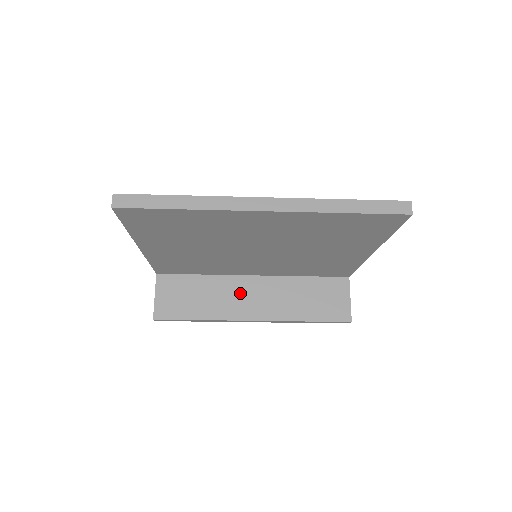
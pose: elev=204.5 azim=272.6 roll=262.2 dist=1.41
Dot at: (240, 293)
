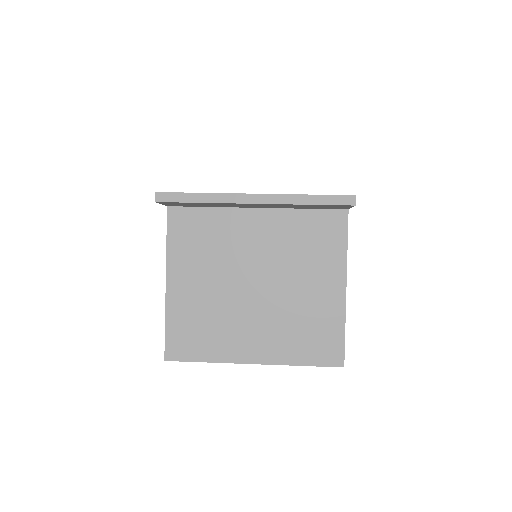
Dot at: occluded
